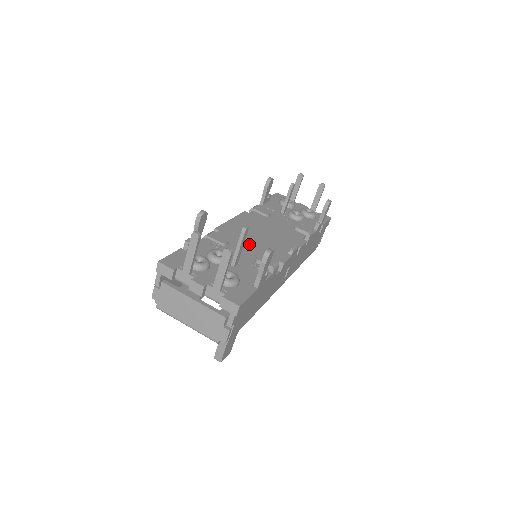
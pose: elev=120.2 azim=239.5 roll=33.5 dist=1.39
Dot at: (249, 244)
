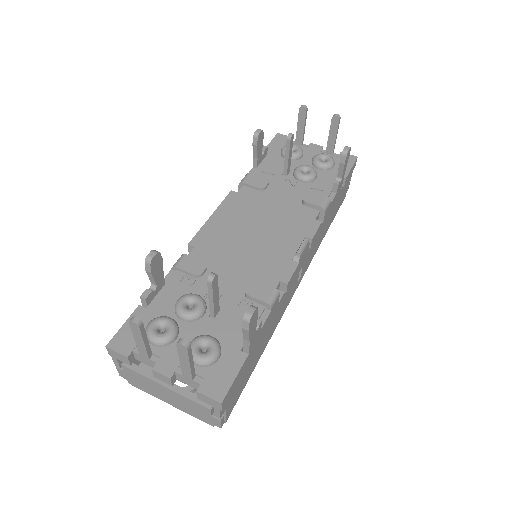
Dot at: (236, 260)
